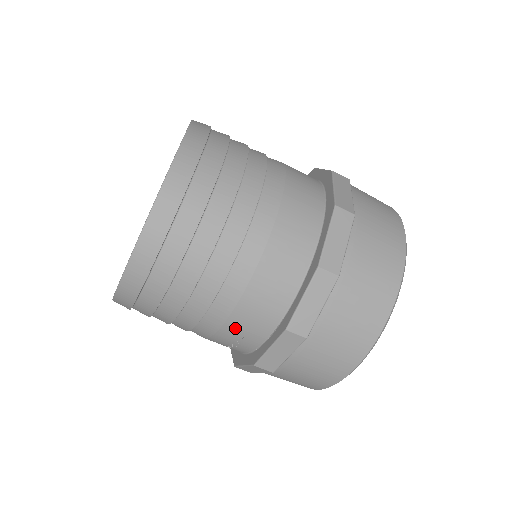
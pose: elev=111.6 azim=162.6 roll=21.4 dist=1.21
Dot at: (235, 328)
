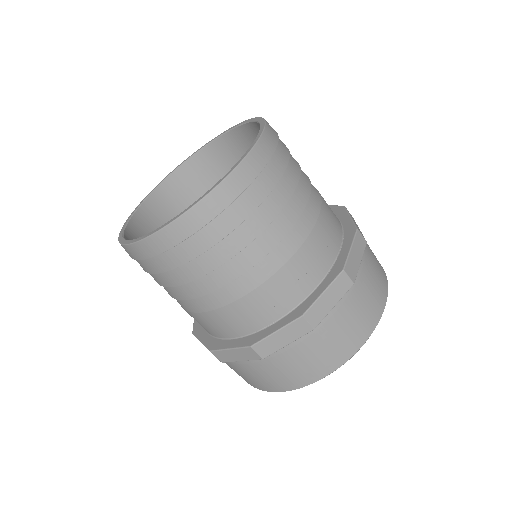
Dot at: (321, 233)
